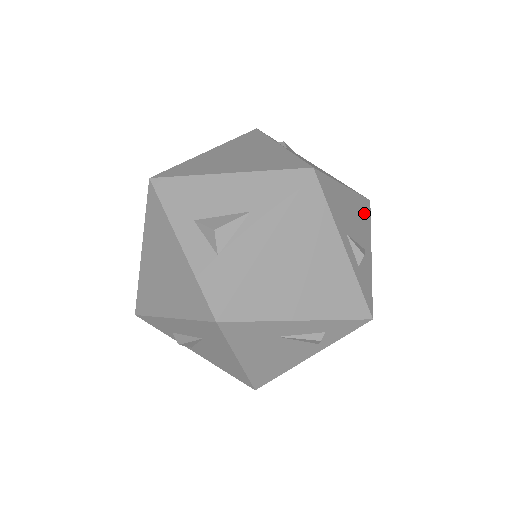
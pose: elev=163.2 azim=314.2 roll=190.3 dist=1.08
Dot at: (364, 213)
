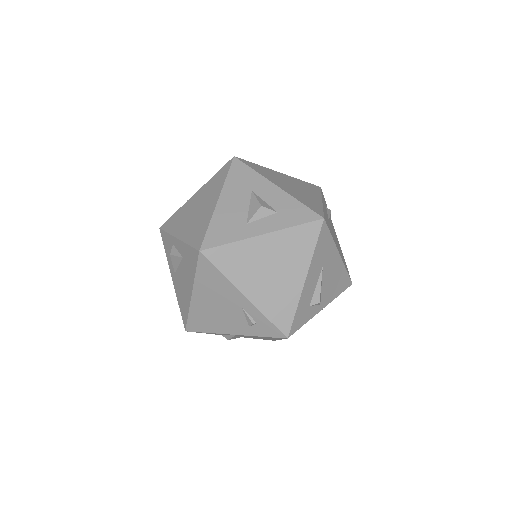
Dot at: occluded
